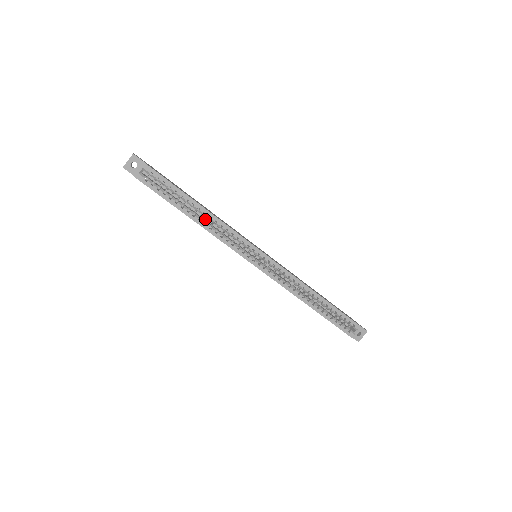
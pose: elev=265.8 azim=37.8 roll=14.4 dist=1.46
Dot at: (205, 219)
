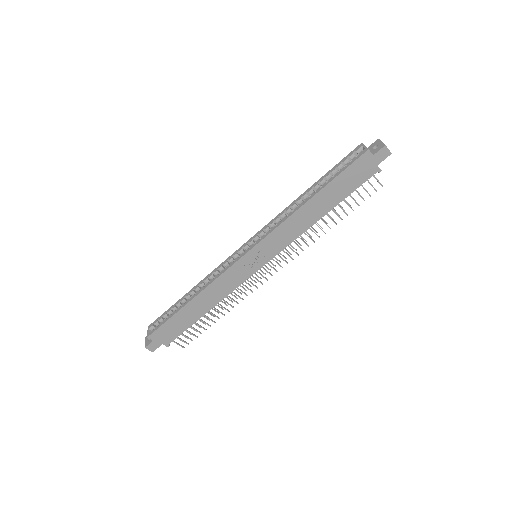
Dot at: occluded
